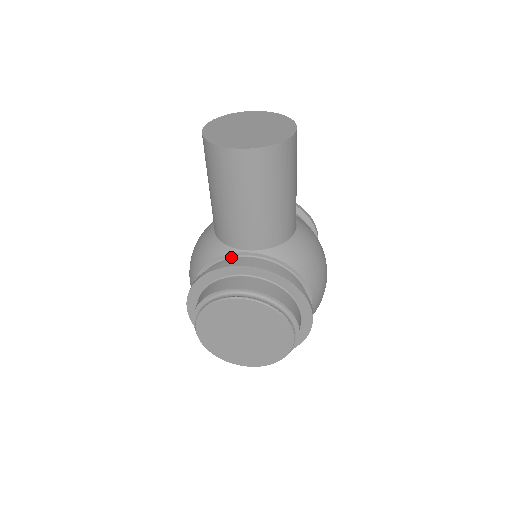
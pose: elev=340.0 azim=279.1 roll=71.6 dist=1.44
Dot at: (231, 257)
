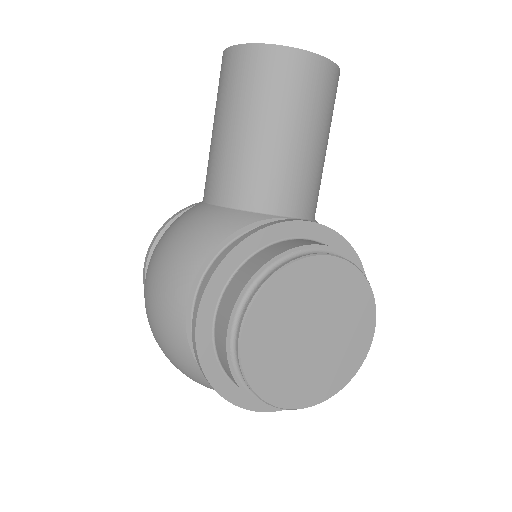
Dot at: occluded
